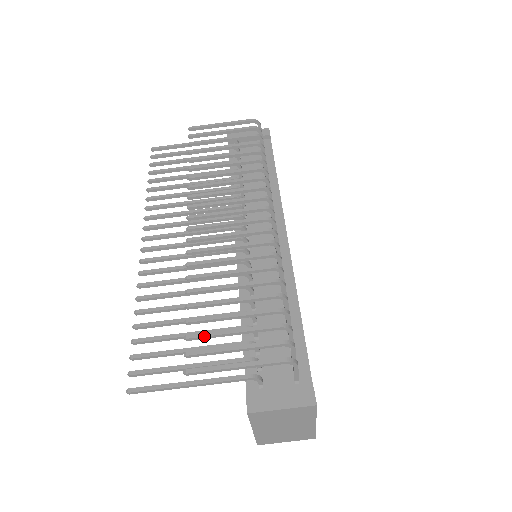
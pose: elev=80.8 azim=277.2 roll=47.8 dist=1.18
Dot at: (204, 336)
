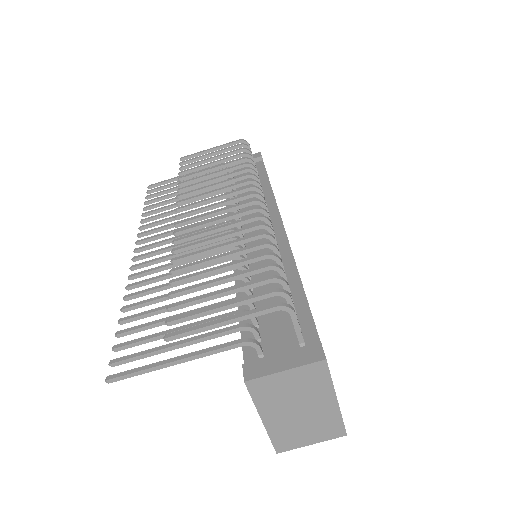
Dot at: (187, 302)
